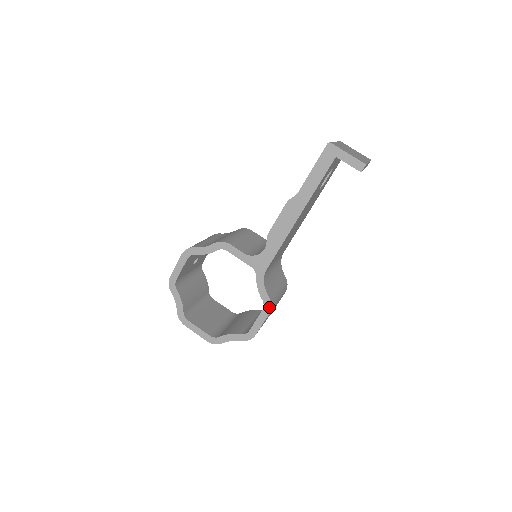
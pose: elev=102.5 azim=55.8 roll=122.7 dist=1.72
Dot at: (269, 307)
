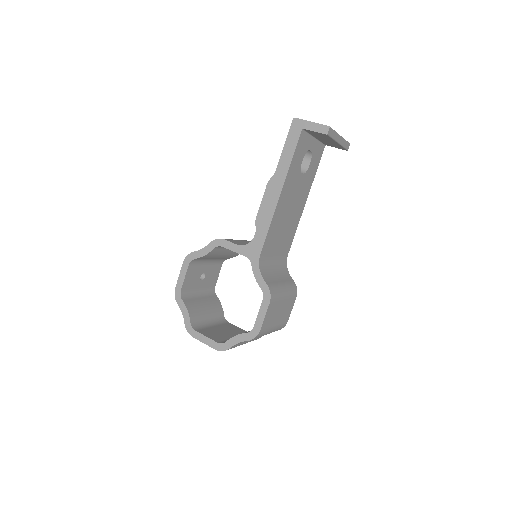
Dot at: (268, 295)
